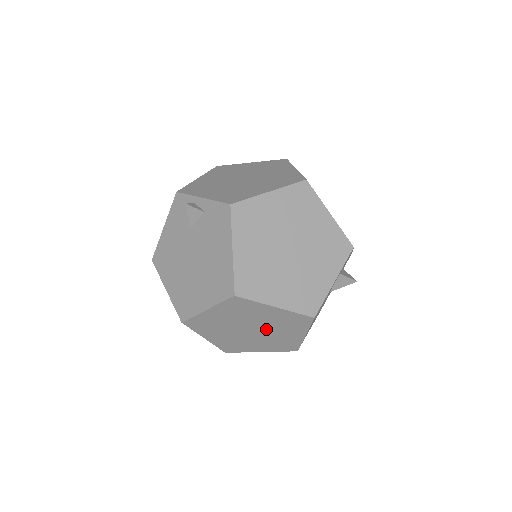
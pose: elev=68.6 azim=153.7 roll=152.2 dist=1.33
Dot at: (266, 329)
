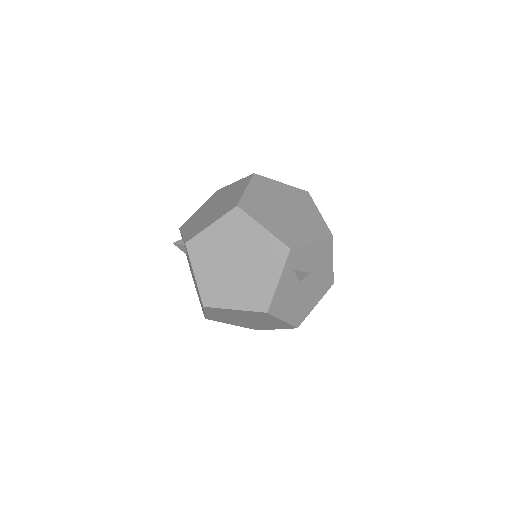
Dot at: (253, 319)
